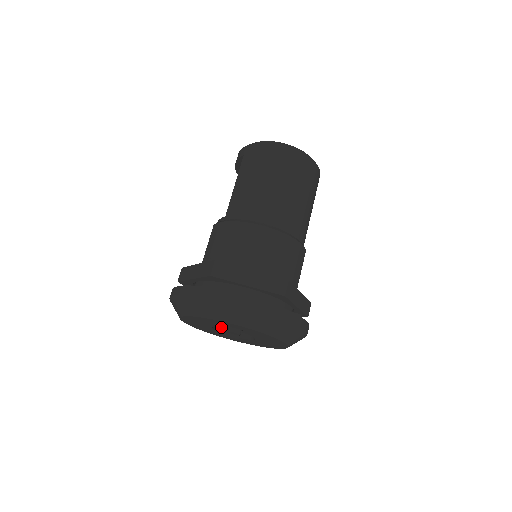
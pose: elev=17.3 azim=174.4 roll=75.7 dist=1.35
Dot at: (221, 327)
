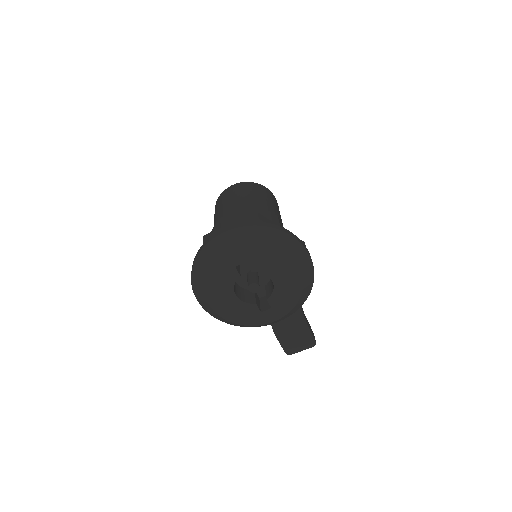
Dot at: (248, 301)
